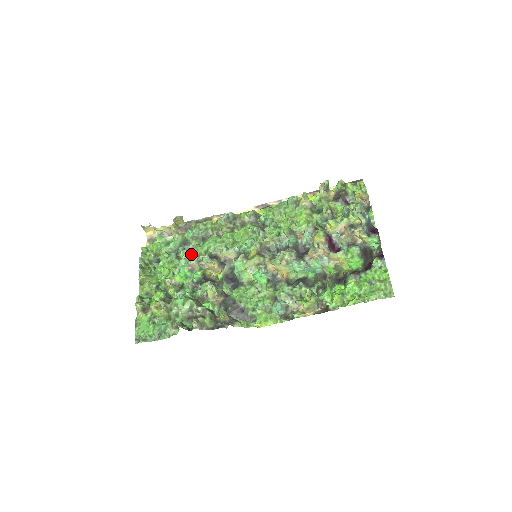
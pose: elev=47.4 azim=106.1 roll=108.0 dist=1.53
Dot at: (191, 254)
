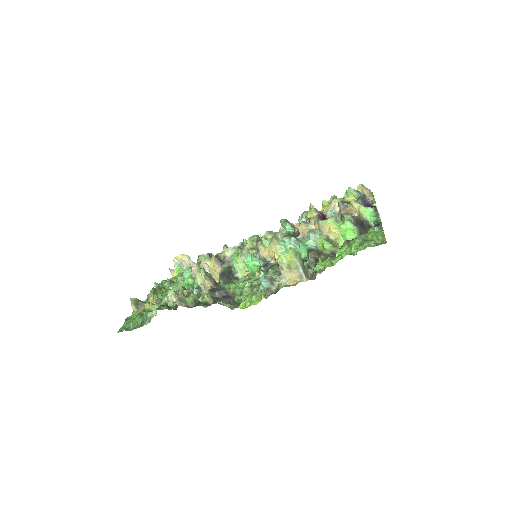
Dot at: occluded
